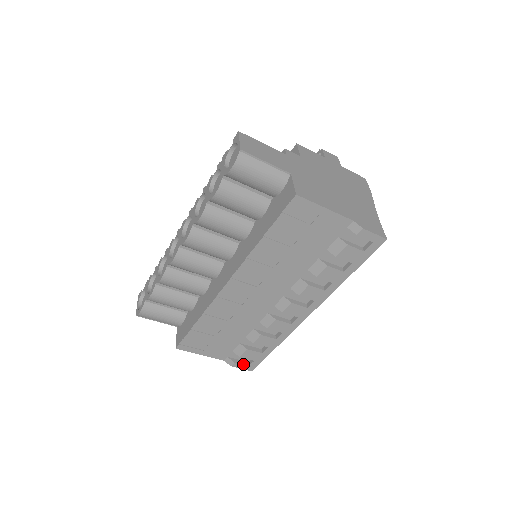
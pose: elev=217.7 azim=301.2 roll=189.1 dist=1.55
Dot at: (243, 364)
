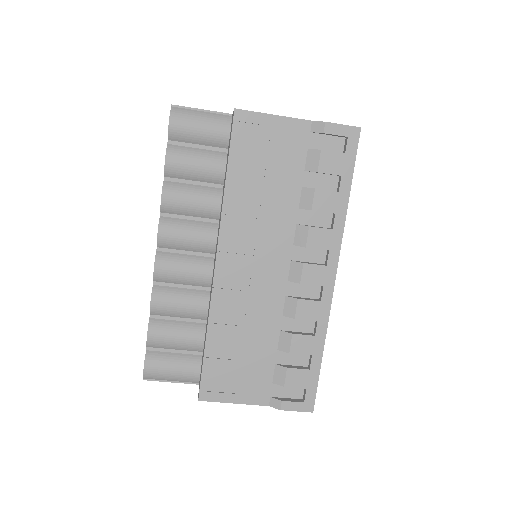
Dot at: (295, 401)
